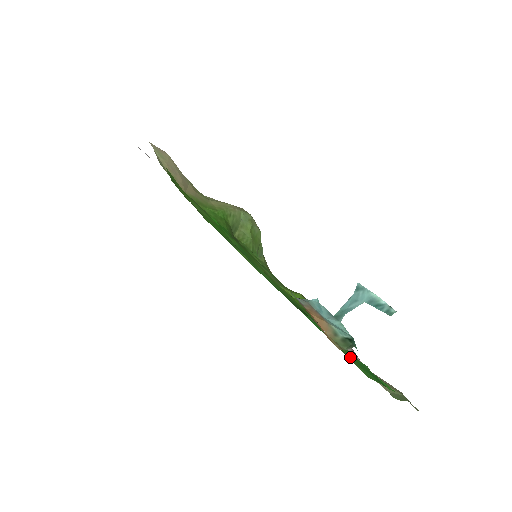
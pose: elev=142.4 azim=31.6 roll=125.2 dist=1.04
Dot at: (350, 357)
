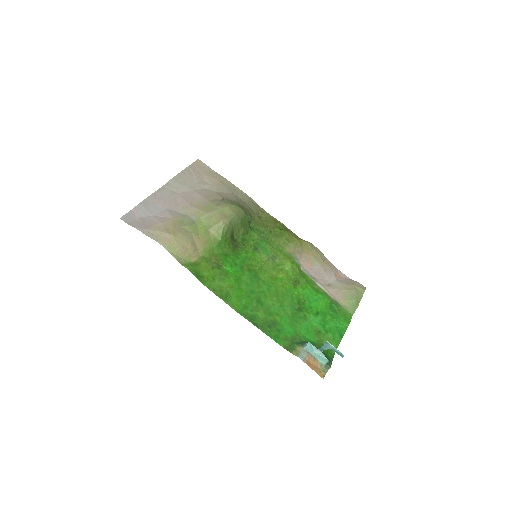
Dot at: (328, 335)
